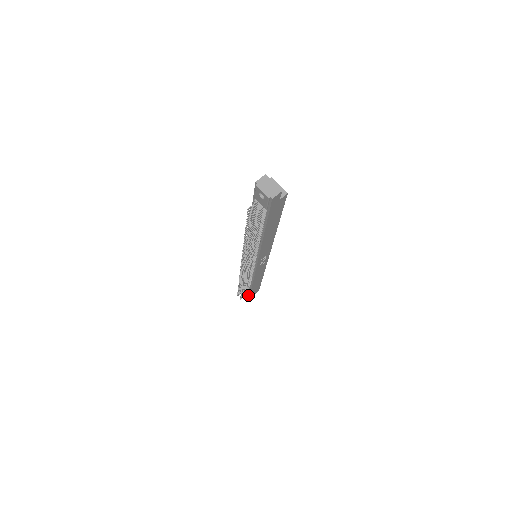
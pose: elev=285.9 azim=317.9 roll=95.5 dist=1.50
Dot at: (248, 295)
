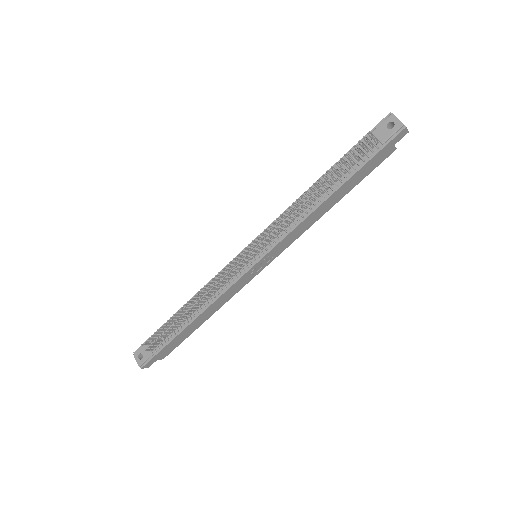
Dot at: (158, 349)
